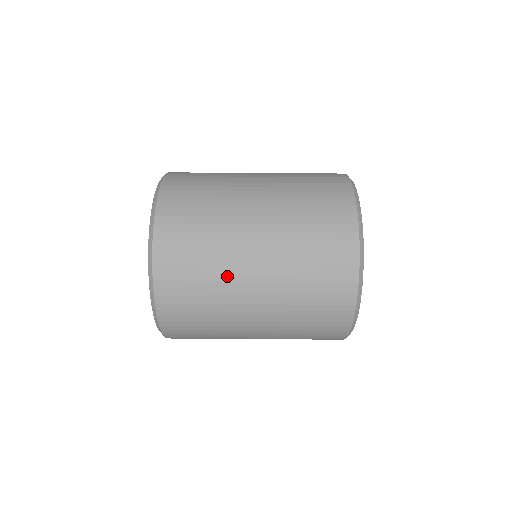
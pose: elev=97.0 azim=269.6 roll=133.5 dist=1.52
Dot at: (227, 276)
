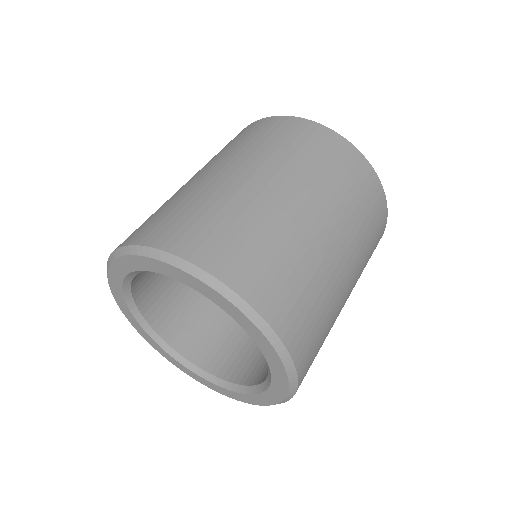
Dot at: (332, 289)
